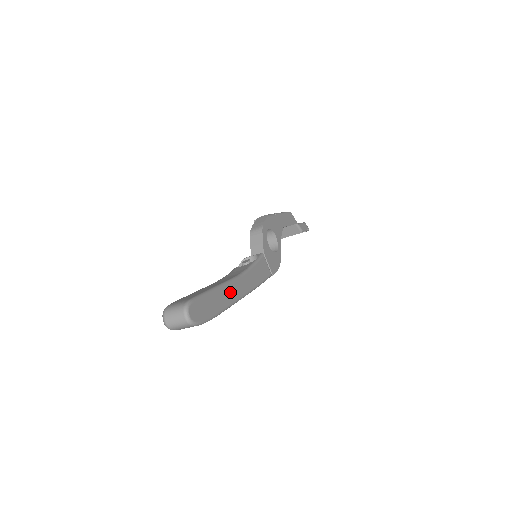
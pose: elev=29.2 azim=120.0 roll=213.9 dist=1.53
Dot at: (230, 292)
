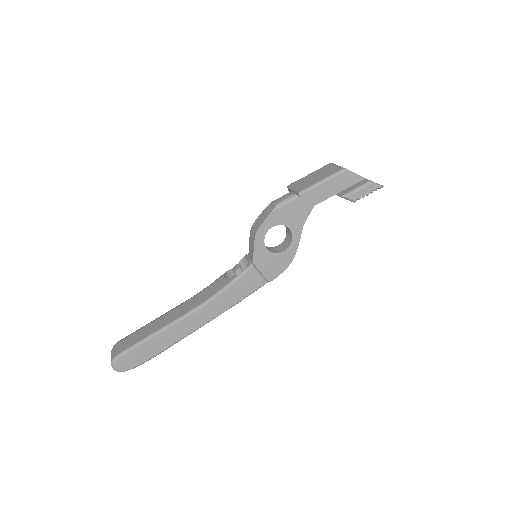
Dot at: (178, 330)
